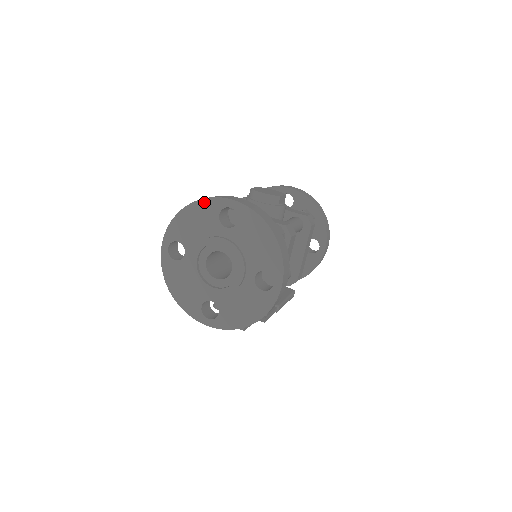
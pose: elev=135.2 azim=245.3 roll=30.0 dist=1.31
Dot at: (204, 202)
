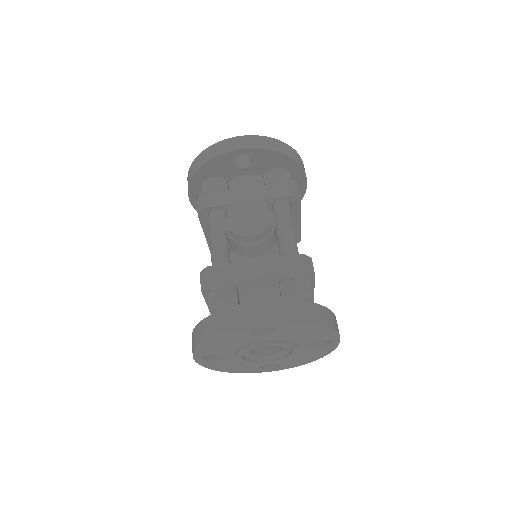
Dot at: (227, 332)
